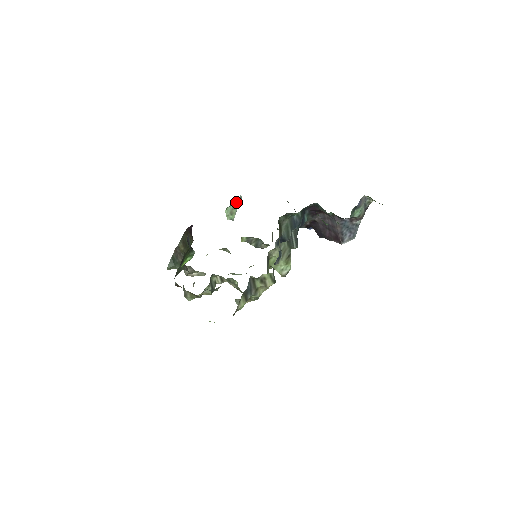
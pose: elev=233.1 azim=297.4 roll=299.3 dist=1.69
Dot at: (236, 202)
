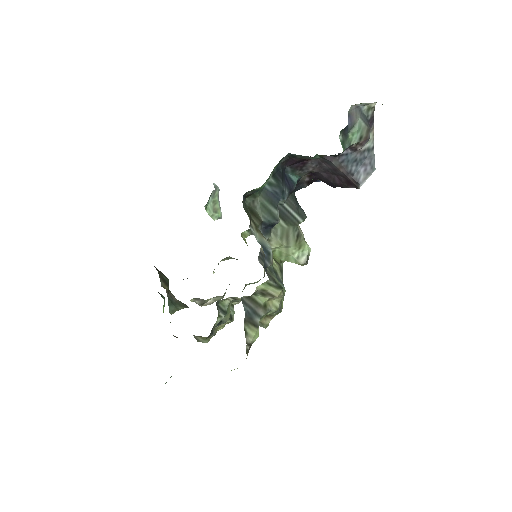
Dot at: (213, 195)
